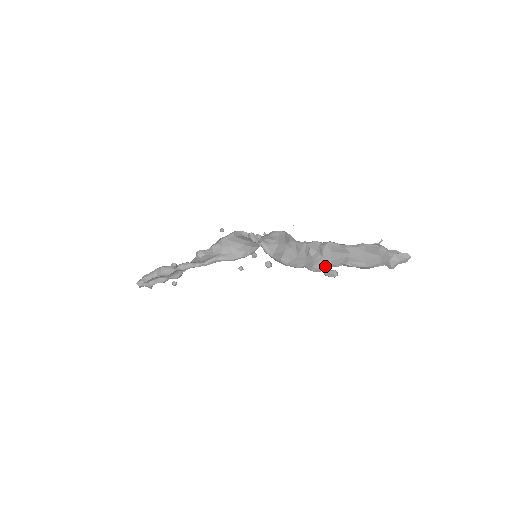
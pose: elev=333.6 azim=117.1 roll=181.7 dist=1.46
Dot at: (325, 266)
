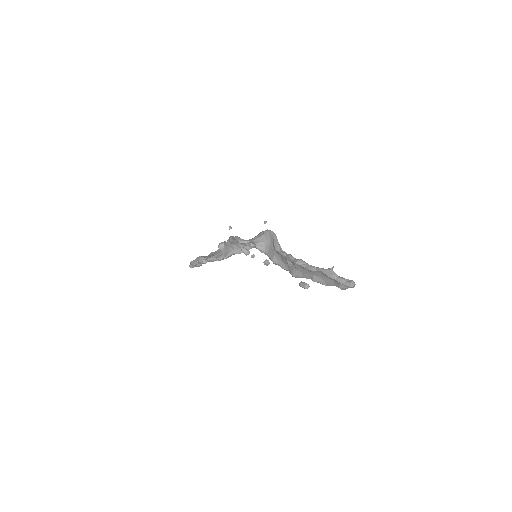
Dot at: (300, 277)
